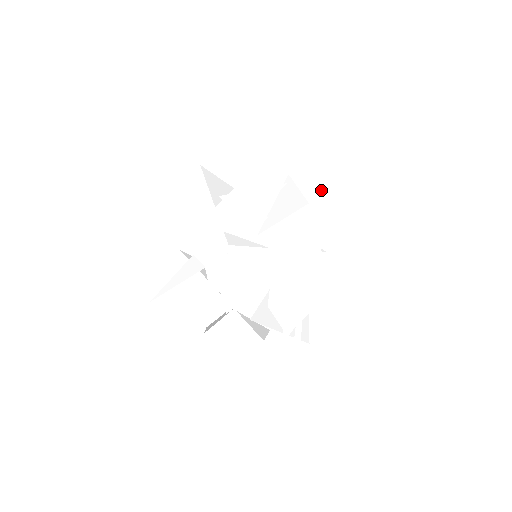
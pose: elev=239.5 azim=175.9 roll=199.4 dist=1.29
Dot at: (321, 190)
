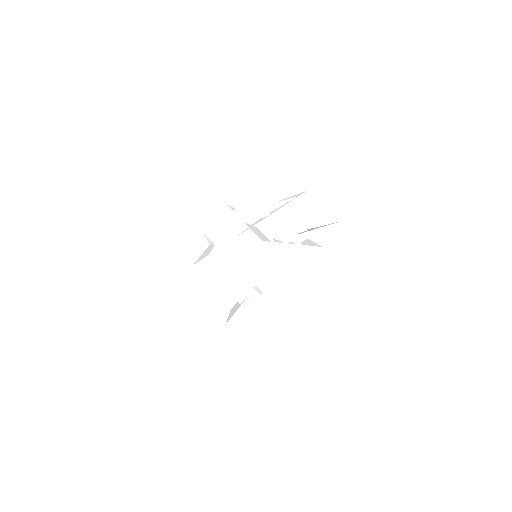
Dot at: (291, 211)
